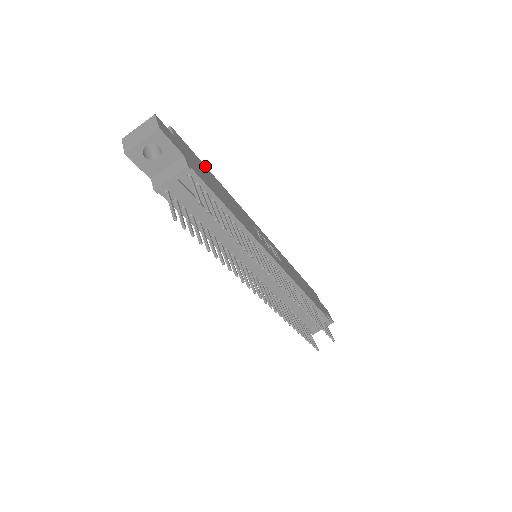
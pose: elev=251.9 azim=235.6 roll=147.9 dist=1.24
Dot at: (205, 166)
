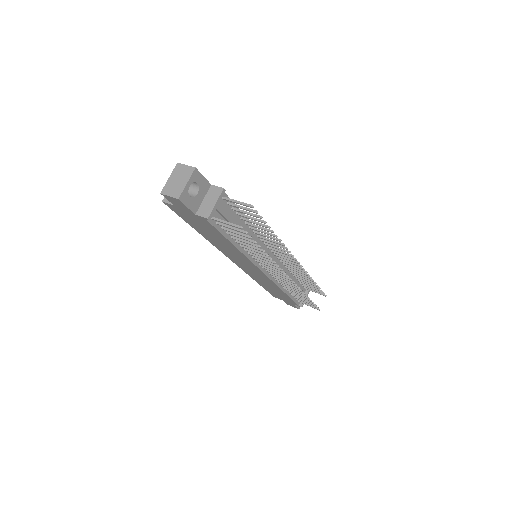
Dot at: occluded
